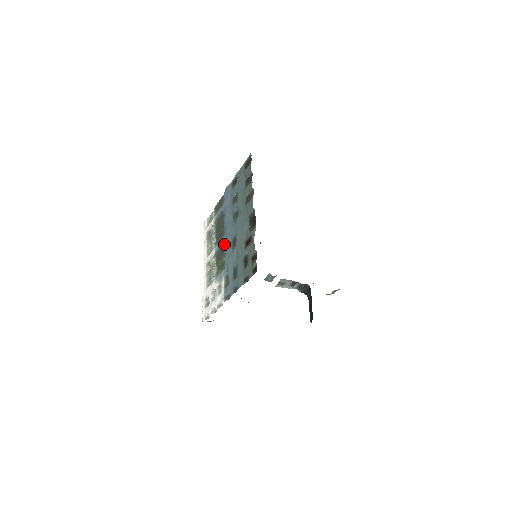
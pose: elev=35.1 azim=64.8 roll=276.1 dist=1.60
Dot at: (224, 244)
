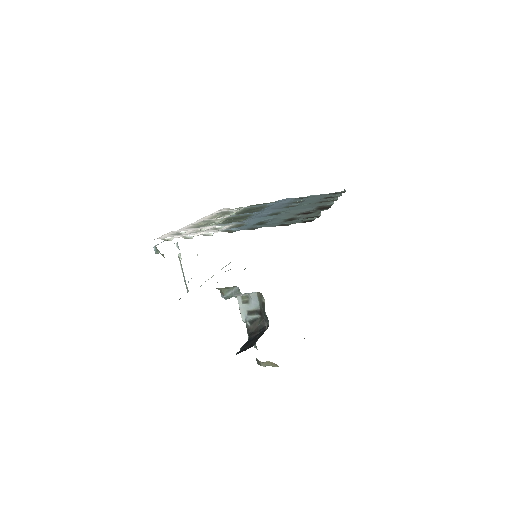
Dot at: (252, 215)
